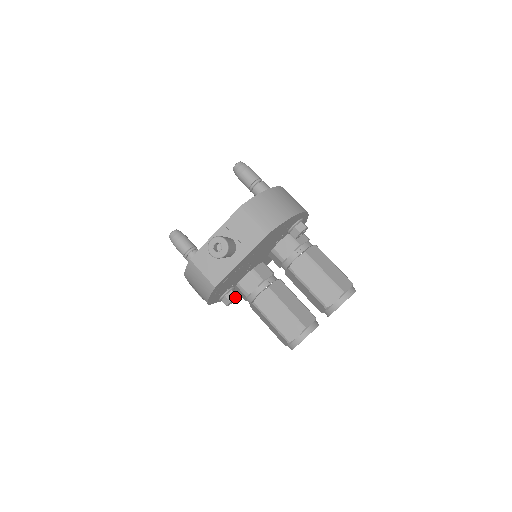
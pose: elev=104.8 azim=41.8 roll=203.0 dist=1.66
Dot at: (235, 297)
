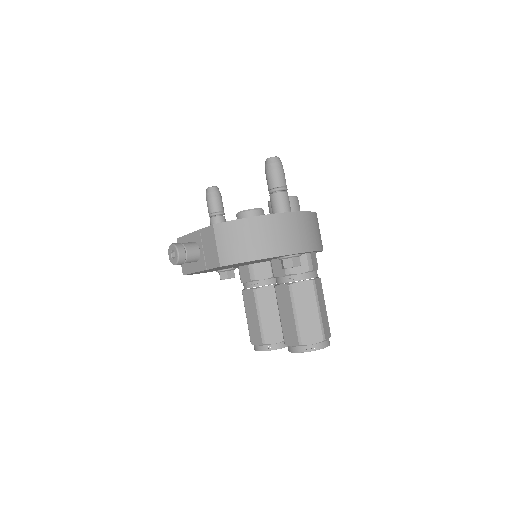
Dot at: occluded
